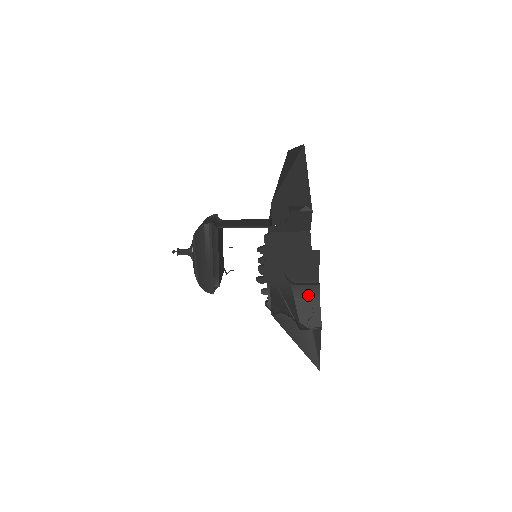
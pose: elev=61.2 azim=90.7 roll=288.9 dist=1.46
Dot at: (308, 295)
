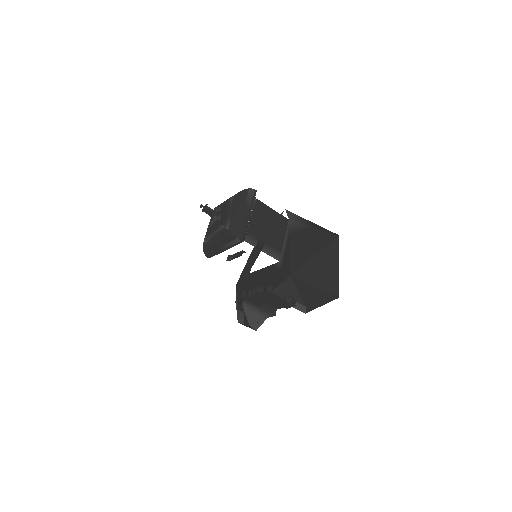
Dot at: (264, 313)
